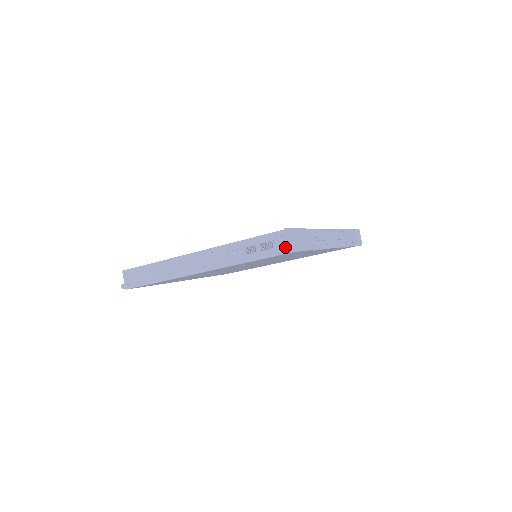
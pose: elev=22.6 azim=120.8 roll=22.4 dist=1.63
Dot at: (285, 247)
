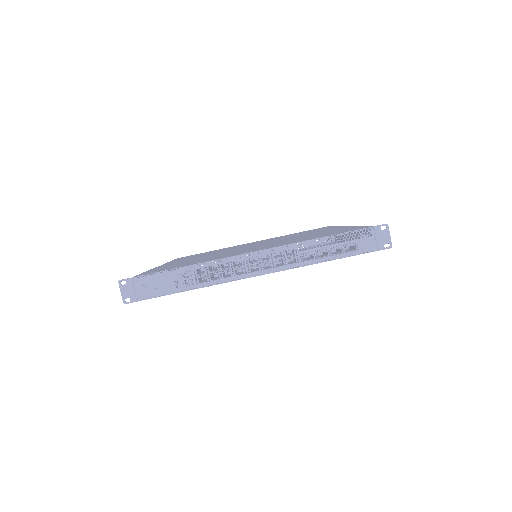
Dot at: occluded
